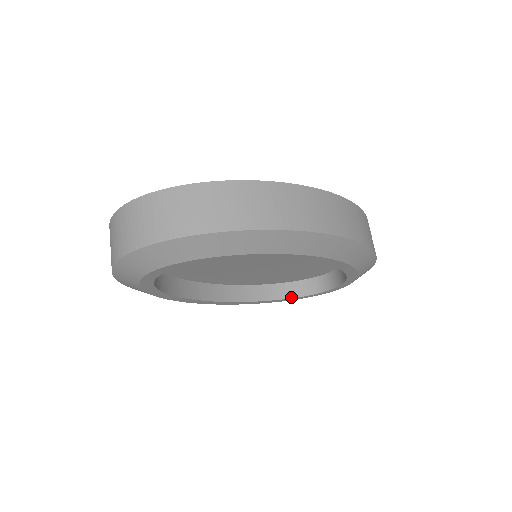
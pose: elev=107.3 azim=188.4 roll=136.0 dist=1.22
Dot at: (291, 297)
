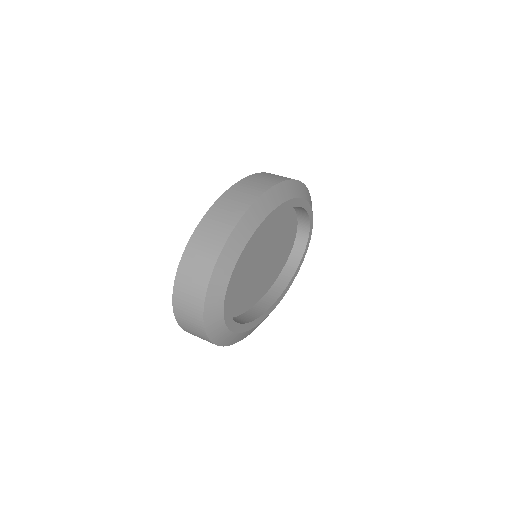
Dot at: (299, 261)
